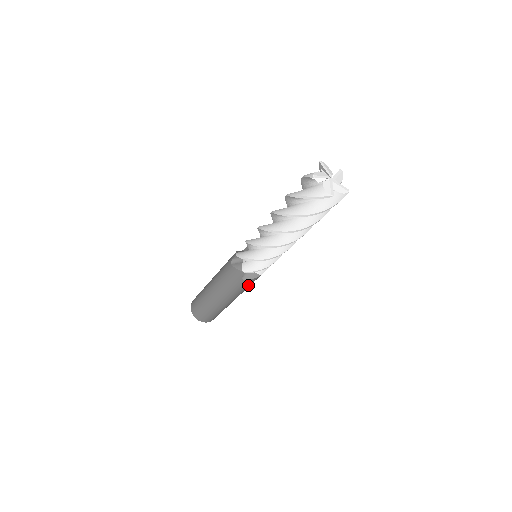
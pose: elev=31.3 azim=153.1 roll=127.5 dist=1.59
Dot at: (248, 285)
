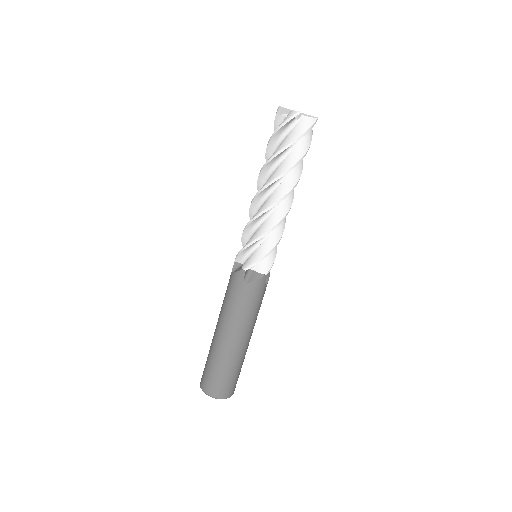
Dot at: (255, 298)
